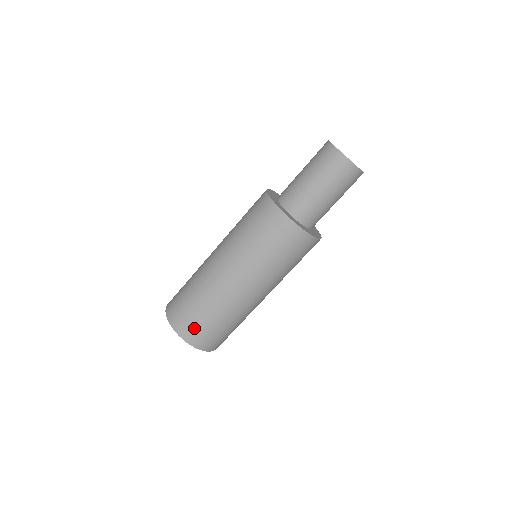
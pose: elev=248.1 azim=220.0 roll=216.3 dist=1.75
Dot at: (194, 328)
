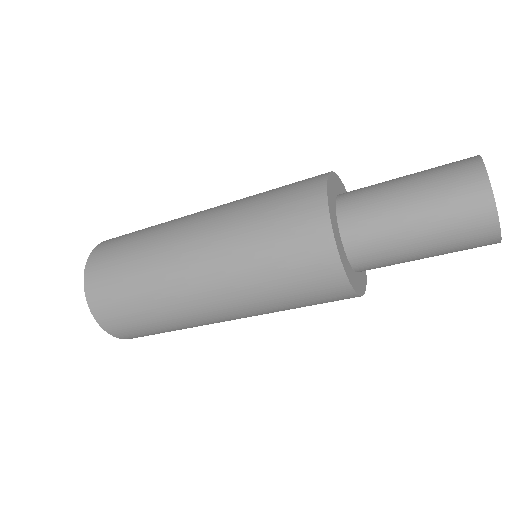
Dot at: occluded
